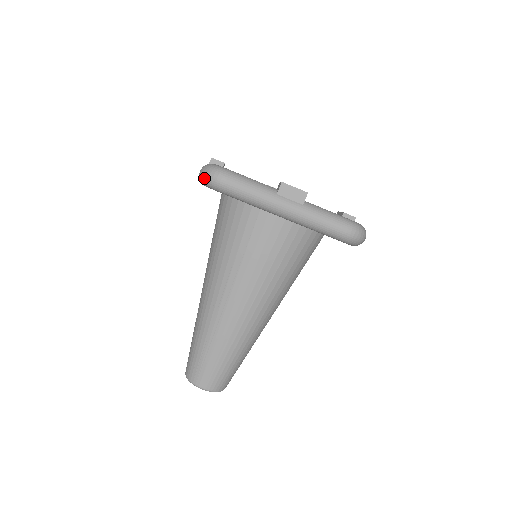
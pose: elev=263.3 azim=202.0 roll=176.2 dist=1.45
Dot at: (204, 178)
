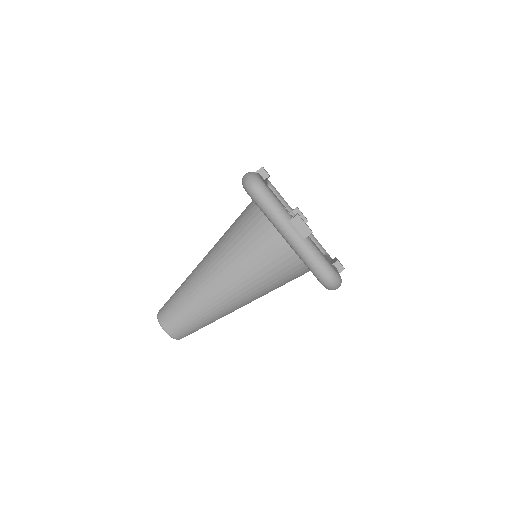
Dot at: (245, 181)
